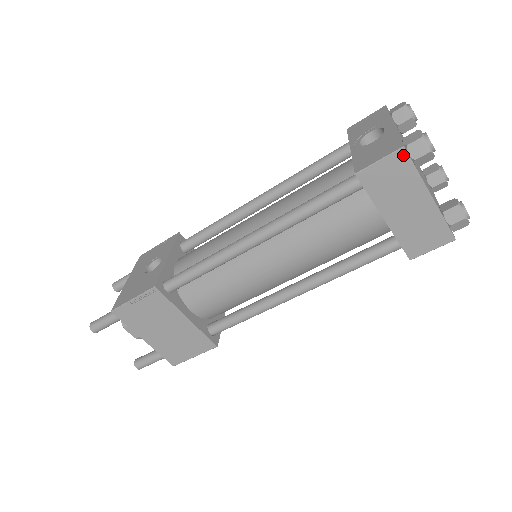
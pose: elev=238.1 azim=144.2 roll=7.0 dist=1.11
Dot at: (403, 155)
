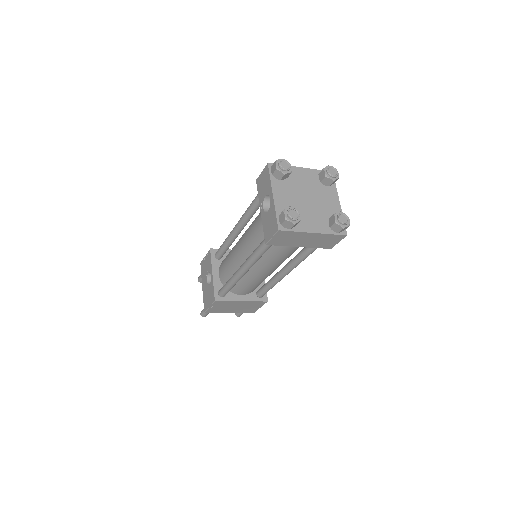
Dot at: (282, 232)
